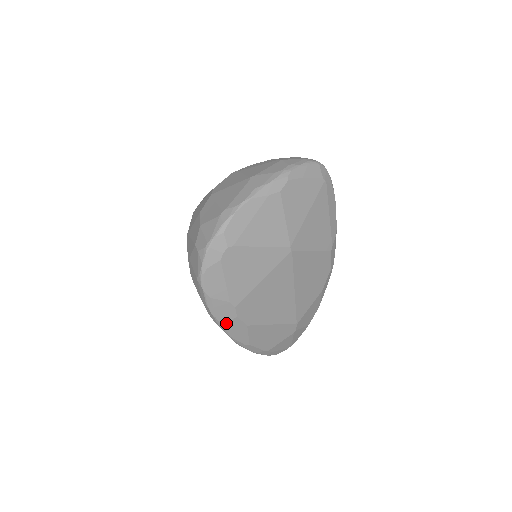
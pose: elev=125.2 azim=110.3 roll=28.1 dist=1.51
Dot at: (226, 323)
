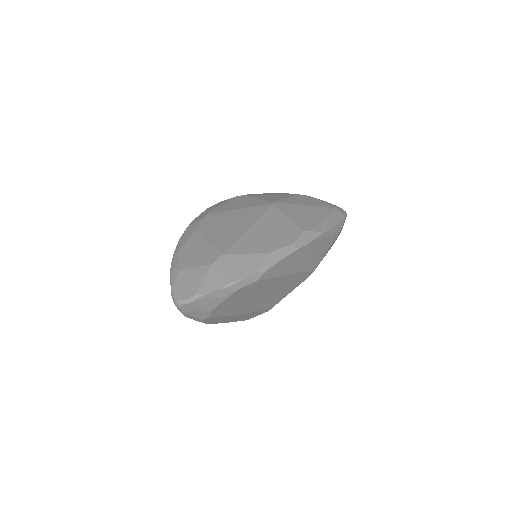
Dot at: (191, 225)
